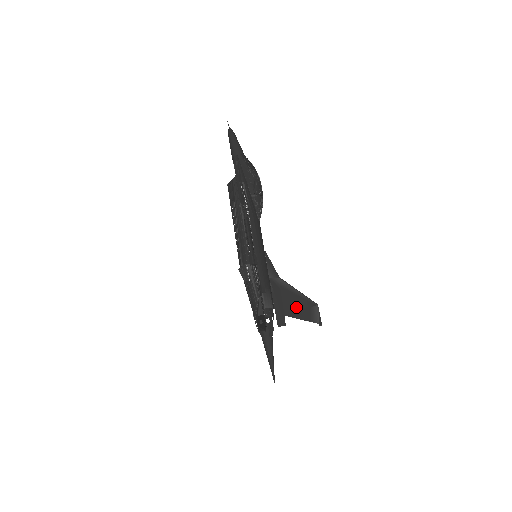
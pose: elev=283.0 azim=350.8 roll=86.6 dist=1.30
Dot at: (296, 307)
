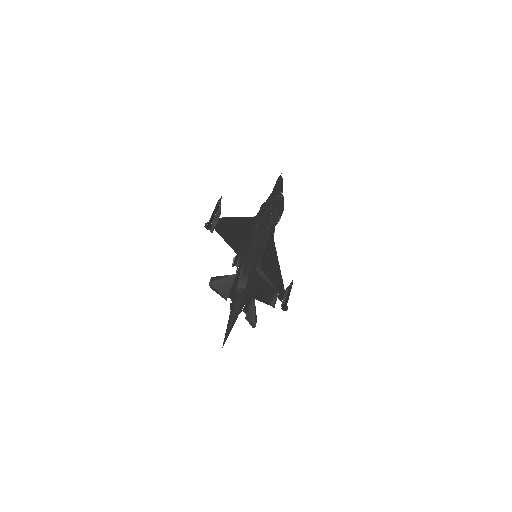
Dot at: (263, 293)
